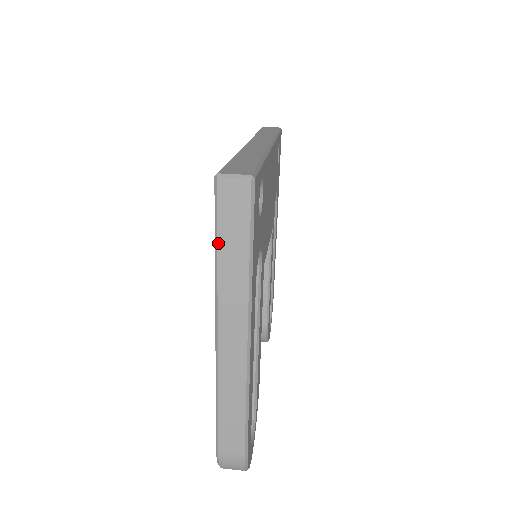
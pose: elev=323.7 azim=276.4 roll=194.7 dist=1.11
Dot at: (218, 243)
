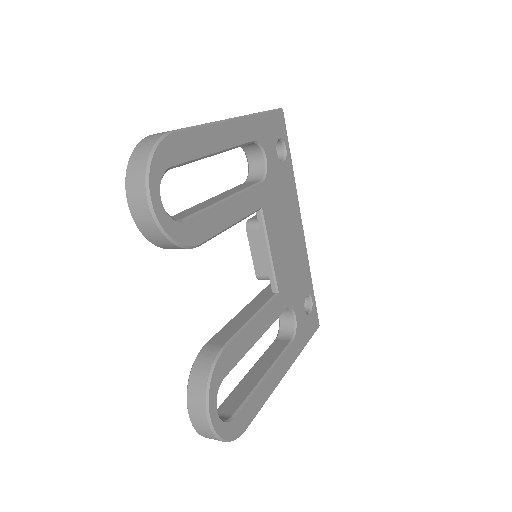
Dot at: occluded
